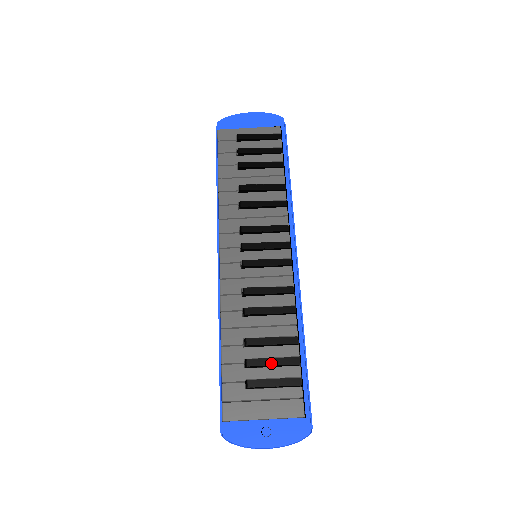
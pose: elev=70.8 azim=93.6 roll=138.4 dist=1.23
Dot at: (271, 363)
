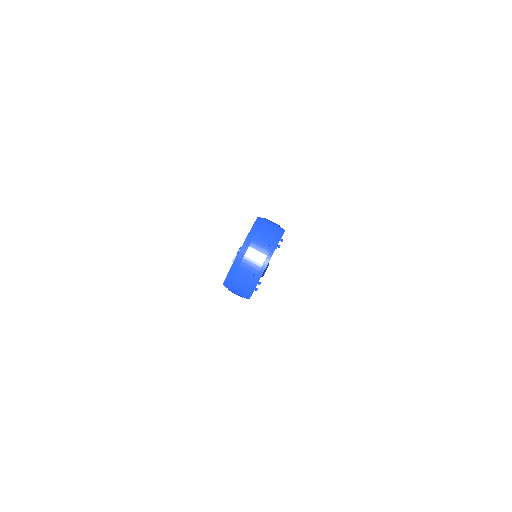
Dot at: occluded
